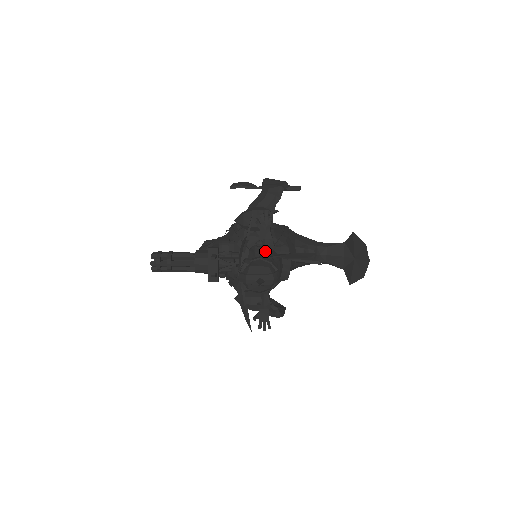
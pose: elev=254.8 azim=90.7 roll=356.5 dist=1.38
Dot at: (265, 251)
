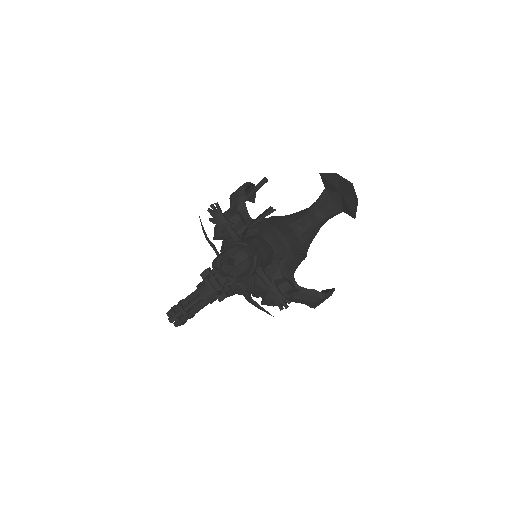
Dot at: (233, 238)
